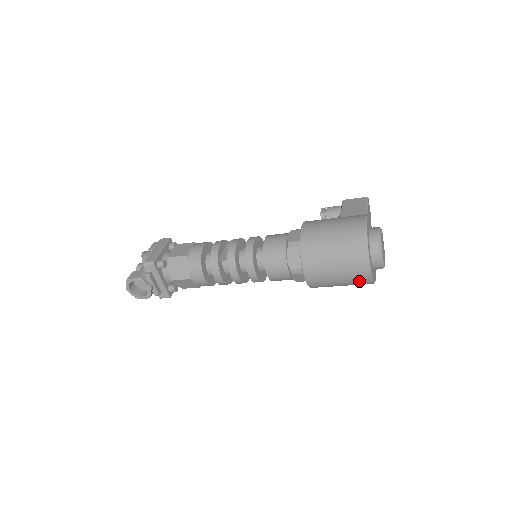
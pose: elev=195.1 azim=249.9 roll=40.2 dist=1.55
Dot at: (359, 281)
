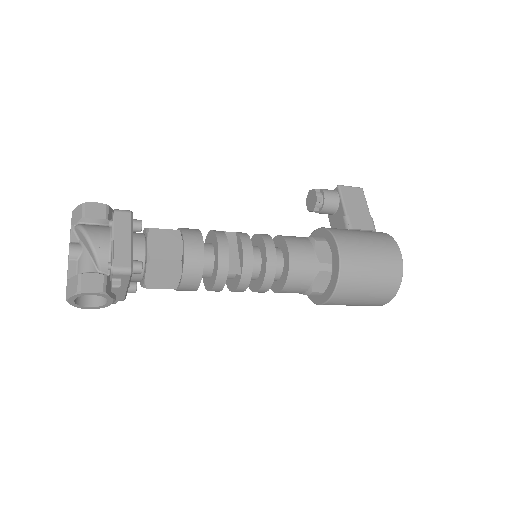
Dot at: occluded
